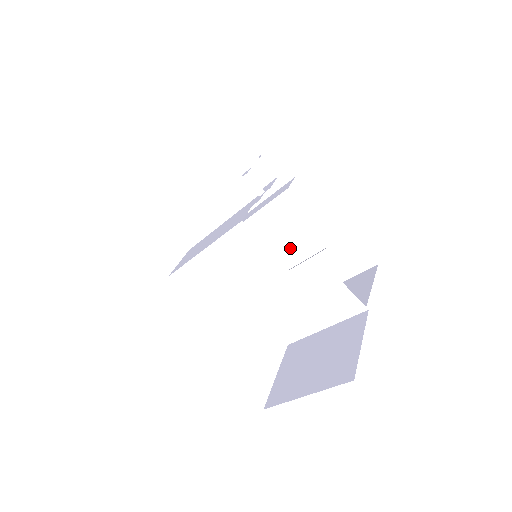
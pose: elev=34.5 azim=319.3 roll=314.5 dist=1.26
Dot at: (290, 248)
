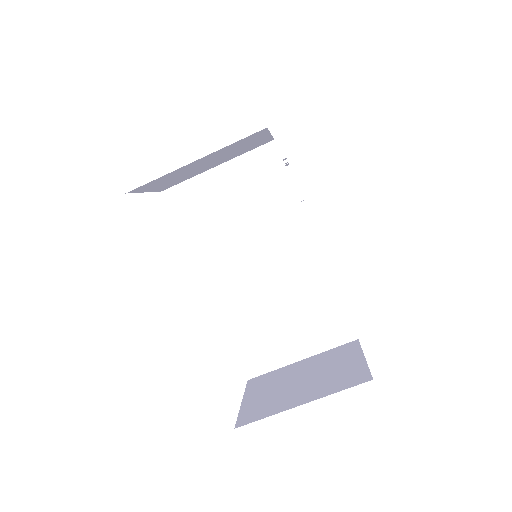
Dot at: occluded
